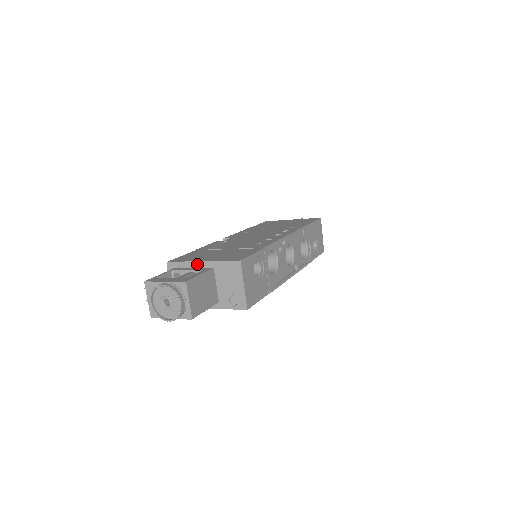
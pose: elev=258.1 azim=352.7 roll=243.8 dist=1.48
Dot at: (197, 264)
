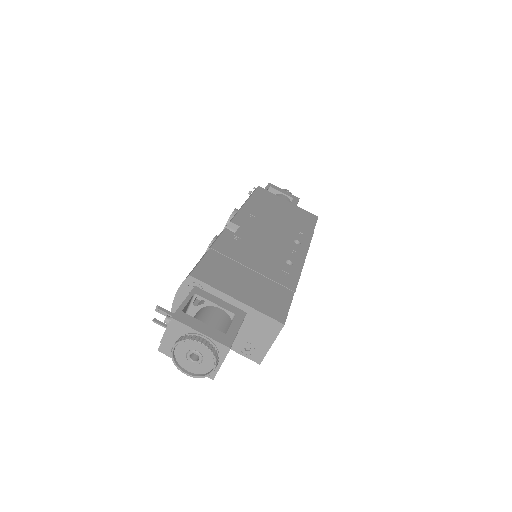
Dot at: (228, 299)
